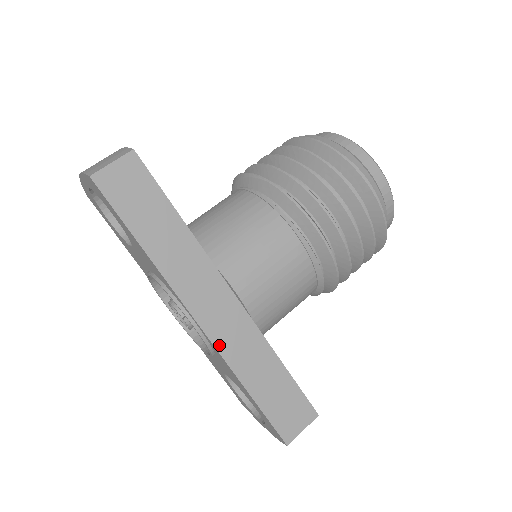
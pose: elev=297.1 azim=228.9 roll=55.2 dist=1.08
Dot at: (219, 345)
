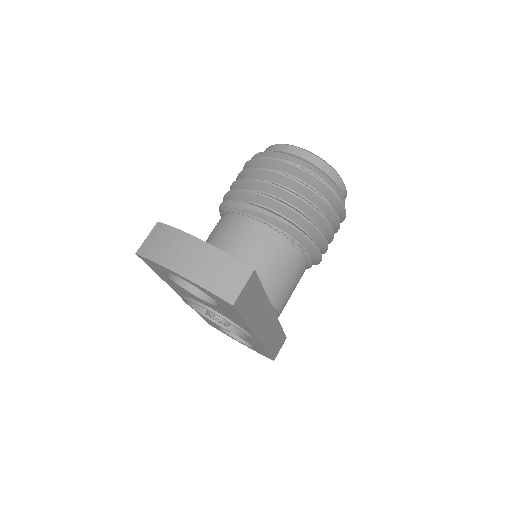
Dot at: (263, 342)
